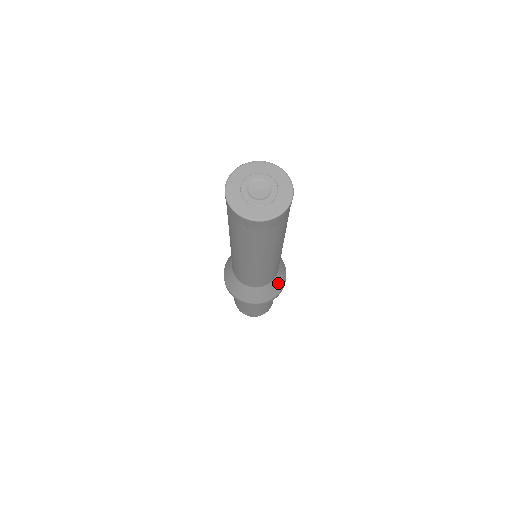
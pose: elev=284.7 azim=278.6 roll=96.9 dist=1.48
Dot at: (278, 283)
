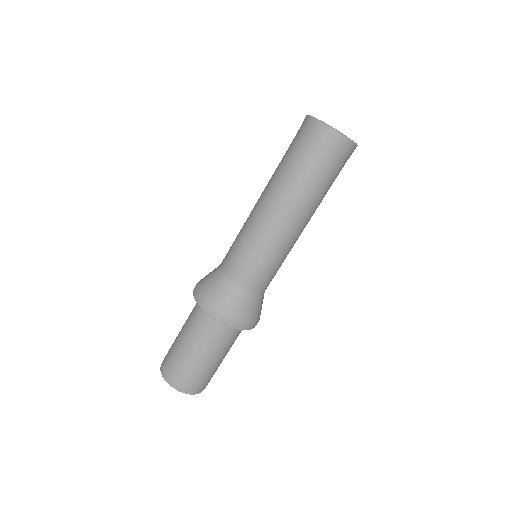
Dot at: (248, 307)
